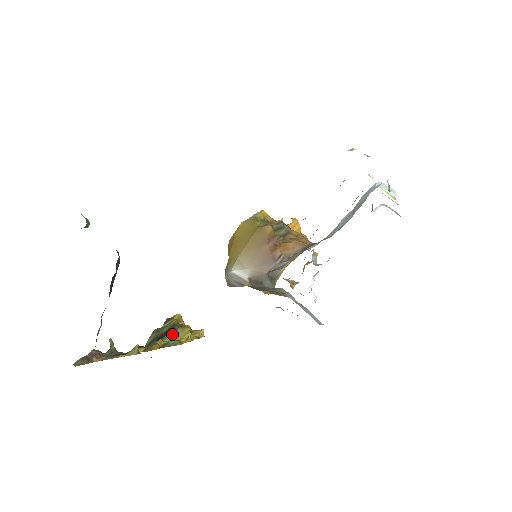
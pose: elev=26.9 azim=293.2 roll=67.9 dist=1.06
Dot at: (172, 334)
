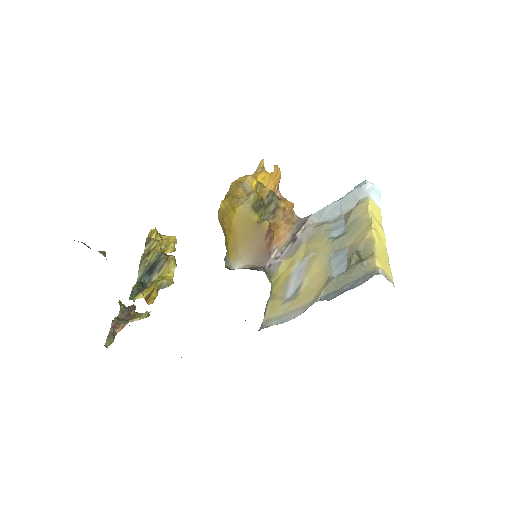
Dot at: (161, 269)
